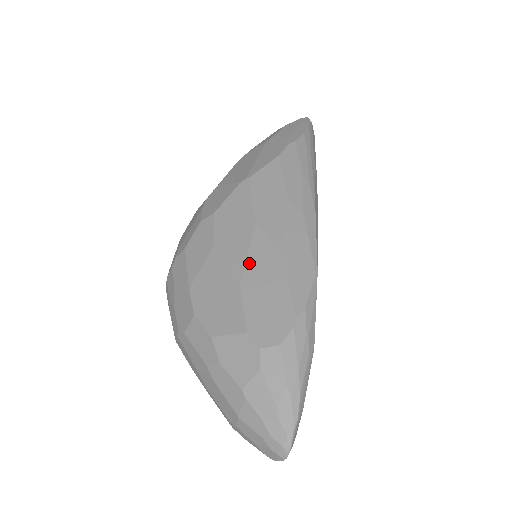
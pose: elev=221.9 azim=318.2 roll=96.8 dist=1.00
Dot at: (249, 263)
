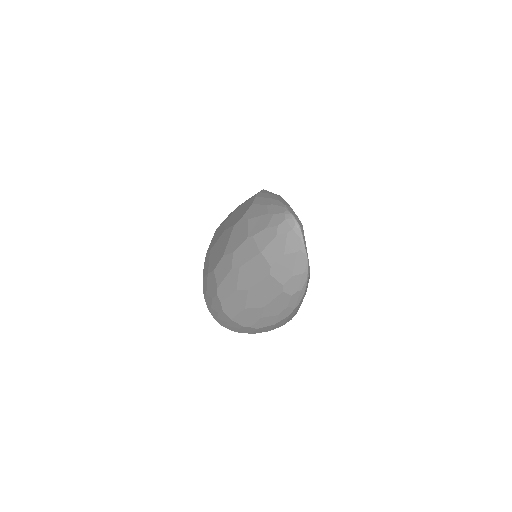
Dot at: (226, 225)
